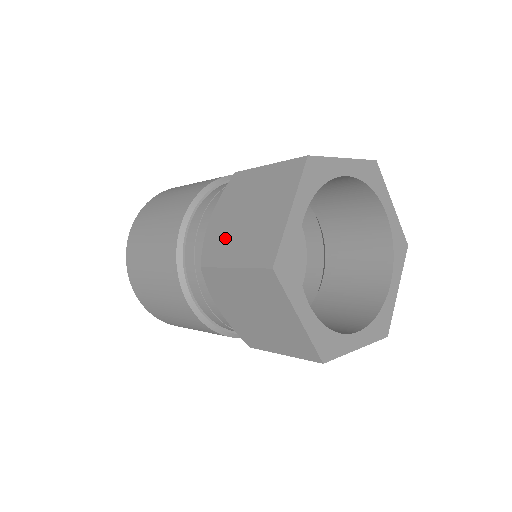
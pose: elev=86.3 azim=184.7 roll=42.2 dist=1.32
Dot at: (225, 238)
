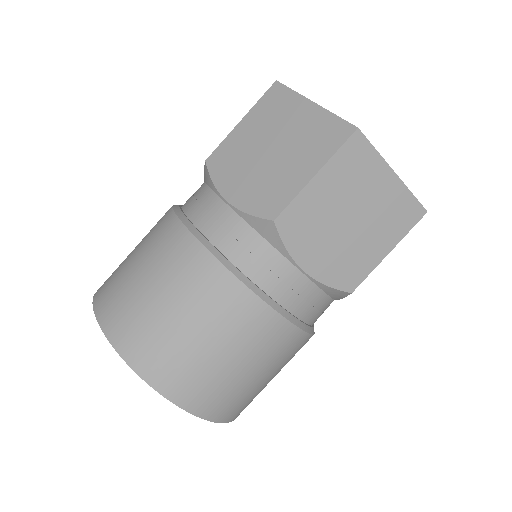
Dot at: (271, 181)
